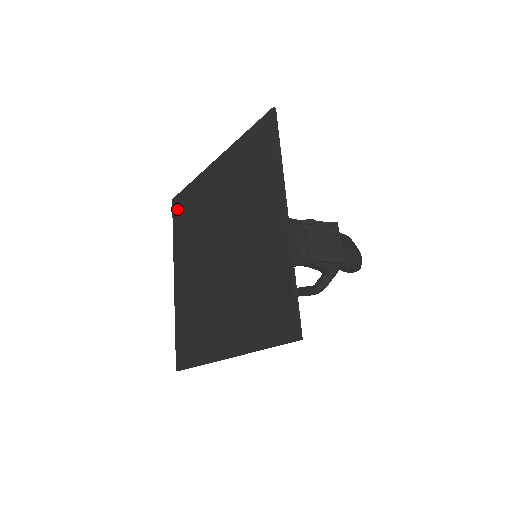
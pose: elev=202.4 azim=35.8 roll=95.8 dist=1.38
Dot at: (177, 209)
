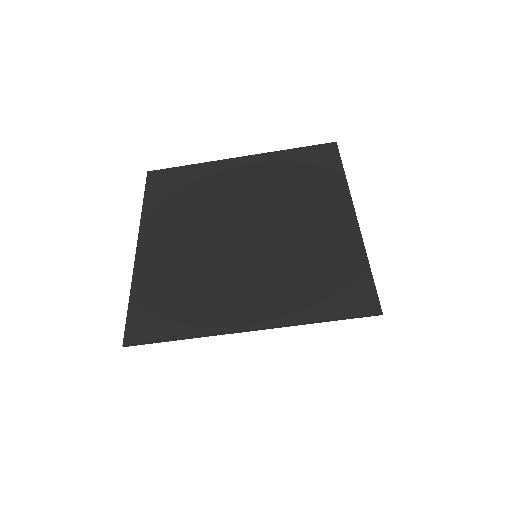
Dot at: (158, 181)
